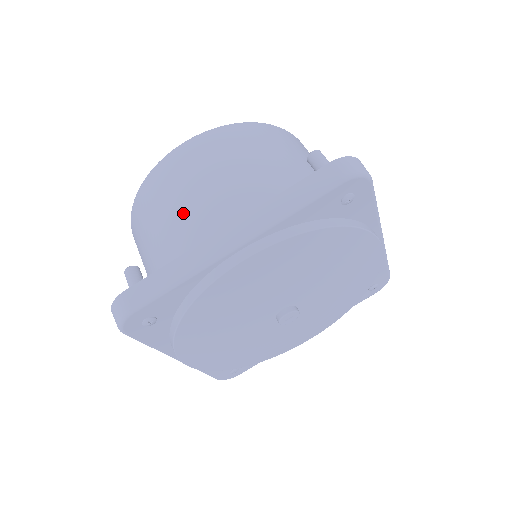
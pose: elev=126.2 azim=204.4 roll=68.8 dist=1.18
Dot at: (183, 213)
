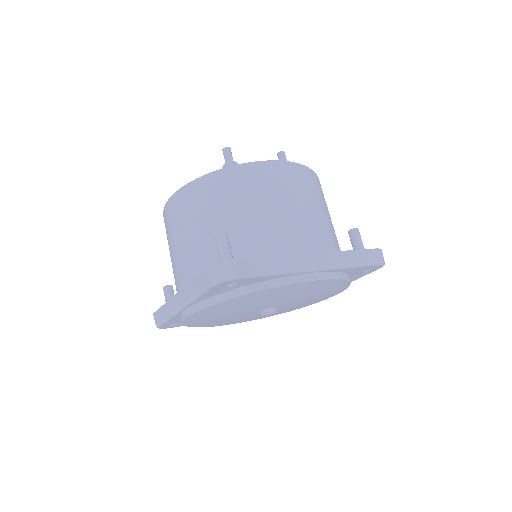
Dot at: (172, 263)
